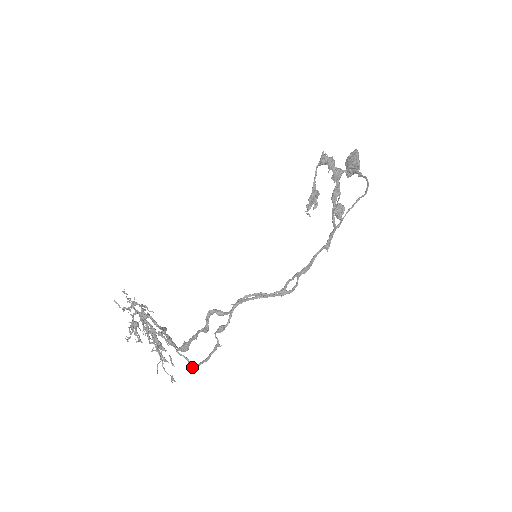
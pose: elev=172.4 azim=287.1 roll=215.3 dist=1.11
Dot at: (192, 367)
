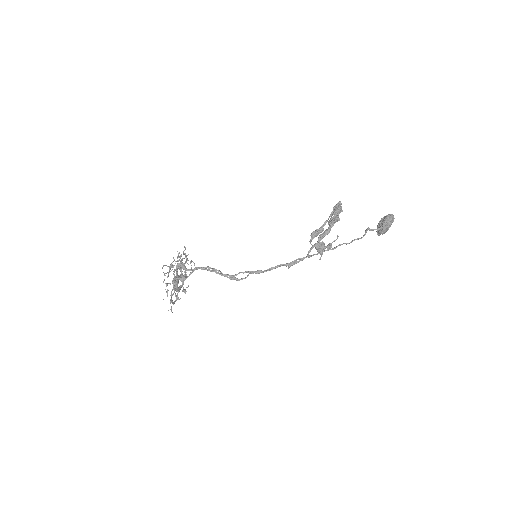
Dot at: (173, 302)
